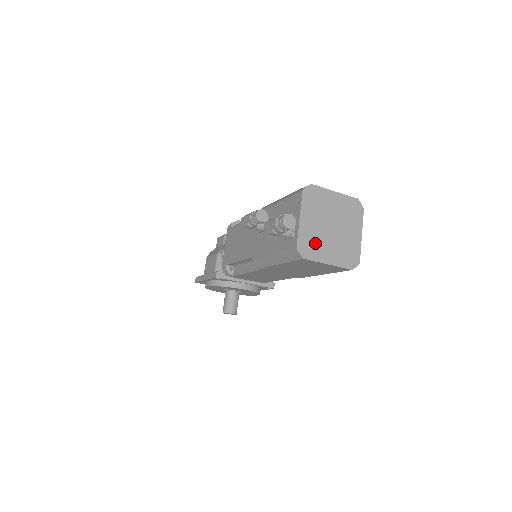
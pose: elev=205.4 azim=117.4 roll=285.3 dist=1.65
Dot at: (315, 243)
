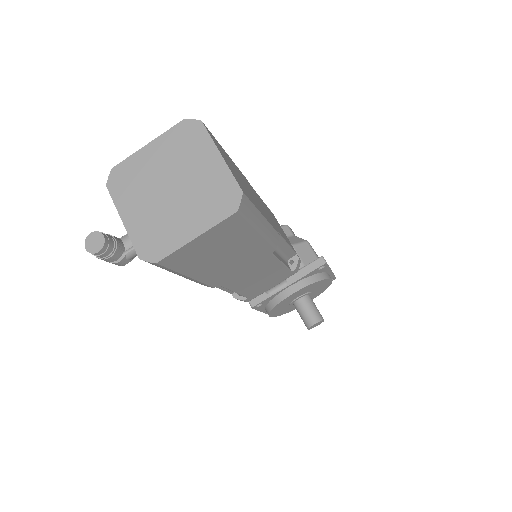
Dot at: (160, 230)
